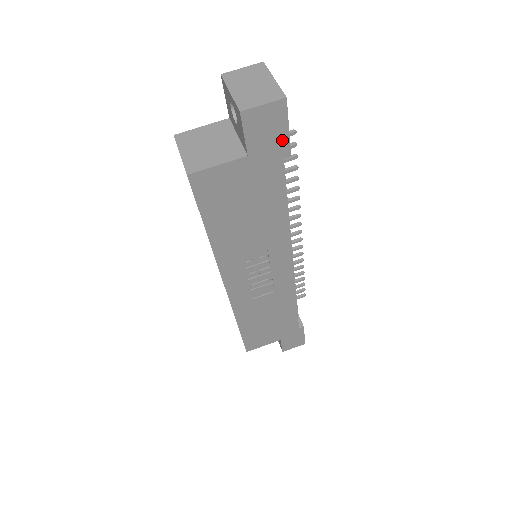
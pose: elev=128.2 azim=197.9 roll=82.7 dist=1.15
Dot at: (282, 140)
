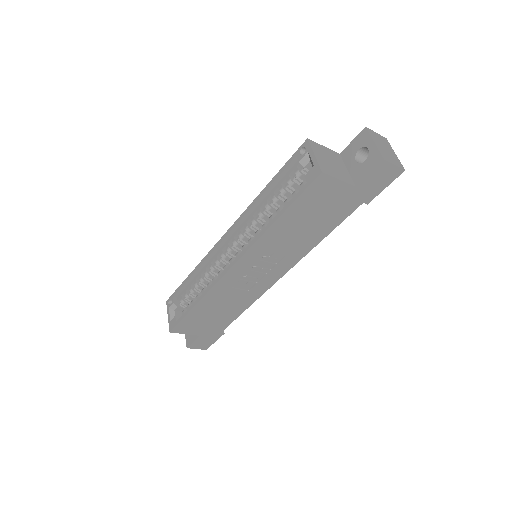
Dot at: (376, 191)
